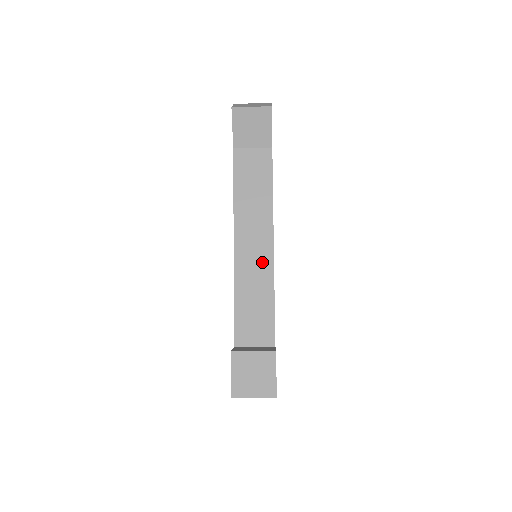
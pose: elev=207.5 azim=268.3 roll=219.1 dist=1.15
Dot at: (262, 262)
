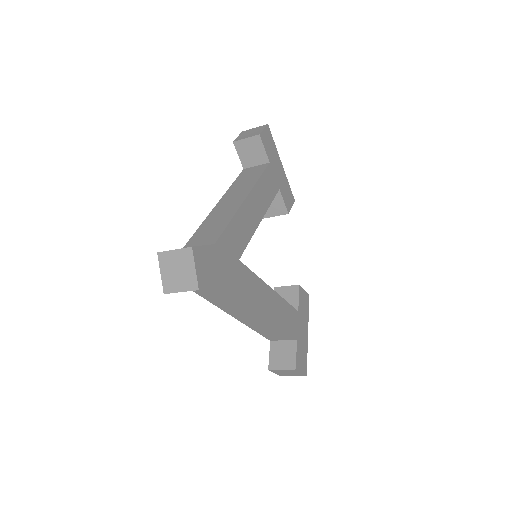
Dot at: (262, 321)
